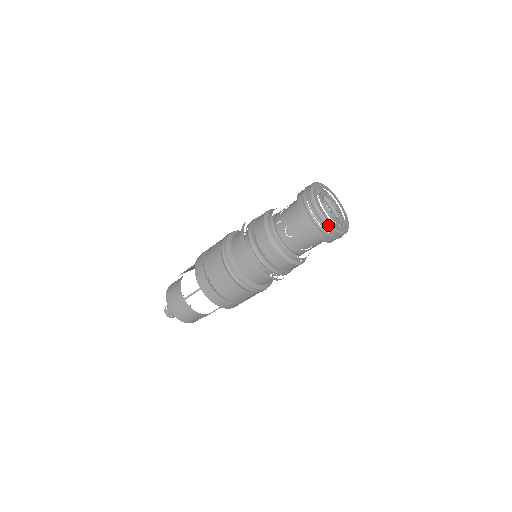
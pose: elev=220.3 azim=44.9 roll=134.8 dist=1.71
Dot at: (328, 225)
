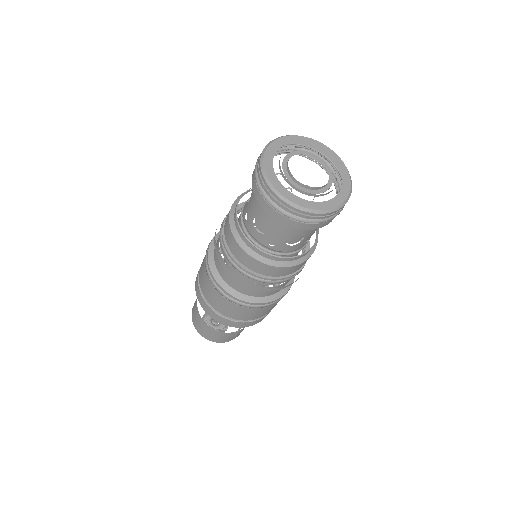
Dot at: (341, 208)
